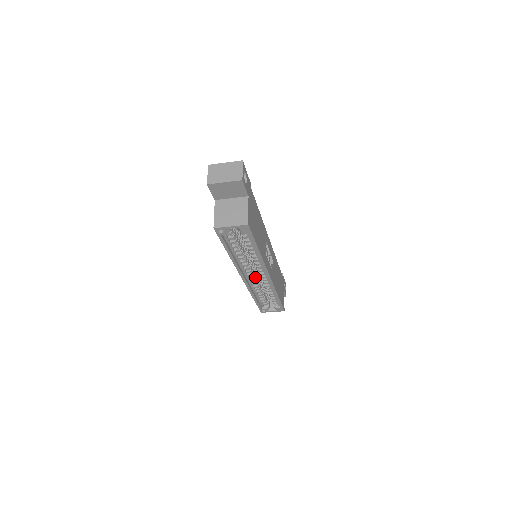
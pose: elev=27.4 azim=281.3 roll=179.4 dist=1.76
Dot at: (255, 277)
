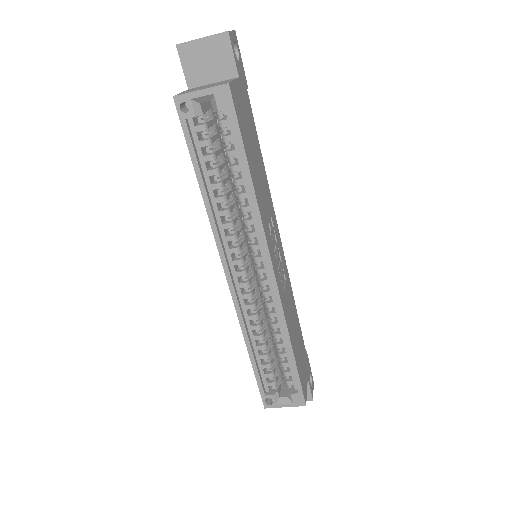
Dot at: (251, 289)
